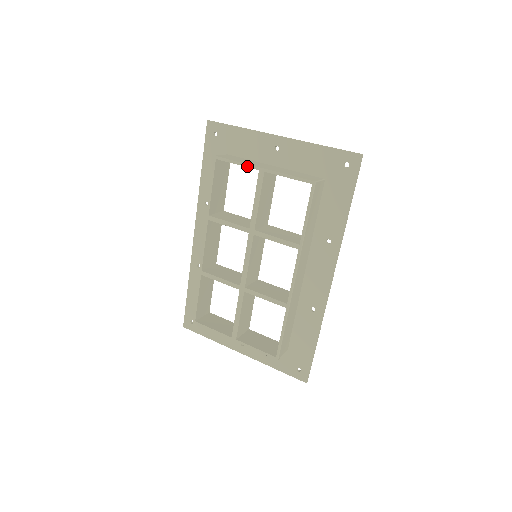
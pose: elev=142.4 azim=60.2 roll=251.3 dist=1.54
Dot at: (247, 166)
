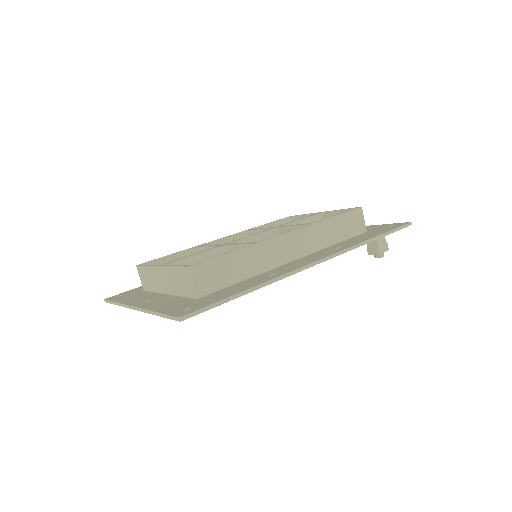
Dot at: (311, 214)
